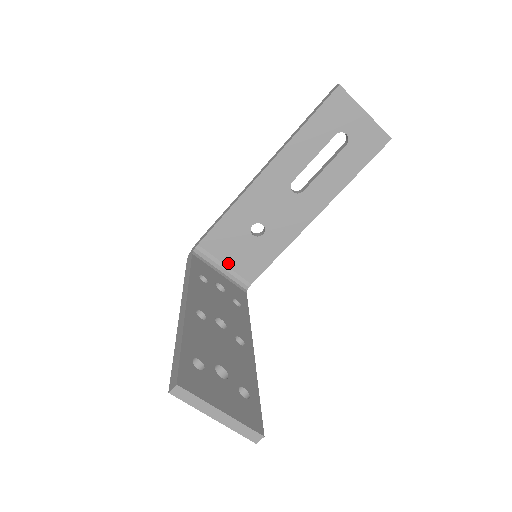
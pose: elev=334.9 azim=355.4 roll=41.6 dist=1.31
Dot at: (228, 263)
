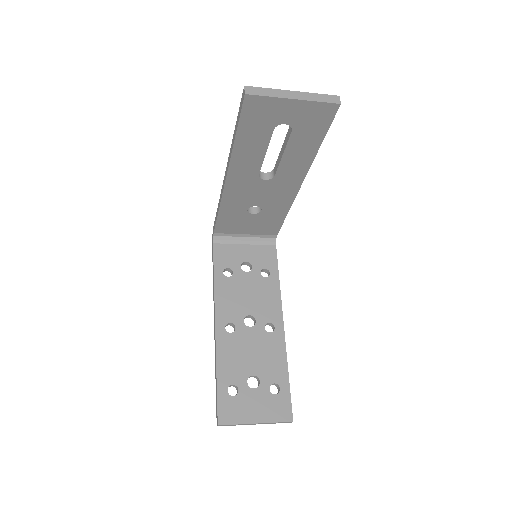
Dot at: (247, 233)
